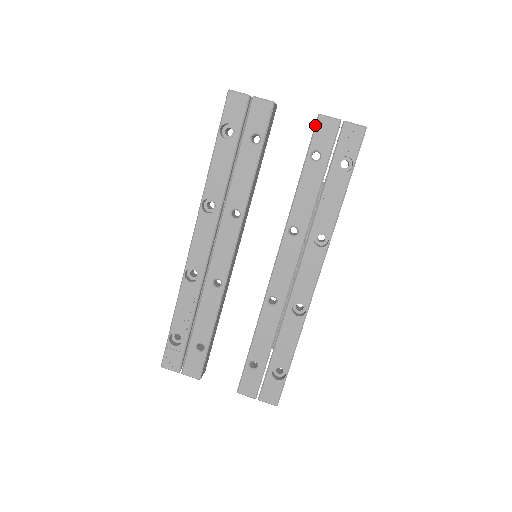
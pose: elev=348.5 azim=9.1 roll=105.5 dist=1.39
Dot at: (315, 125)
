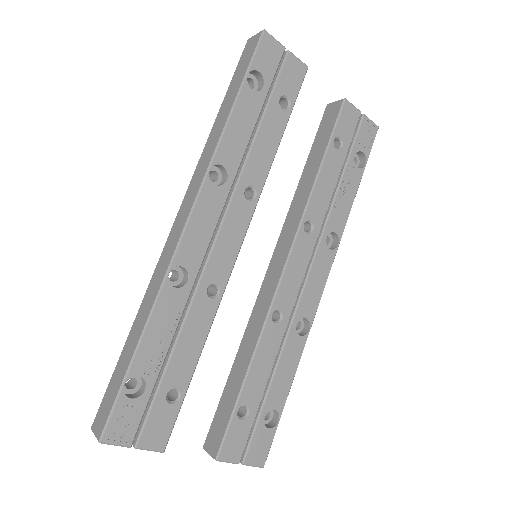
Dot at: (341, 109)
